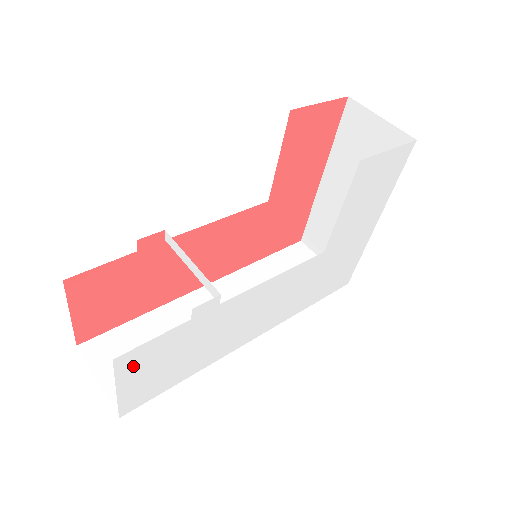
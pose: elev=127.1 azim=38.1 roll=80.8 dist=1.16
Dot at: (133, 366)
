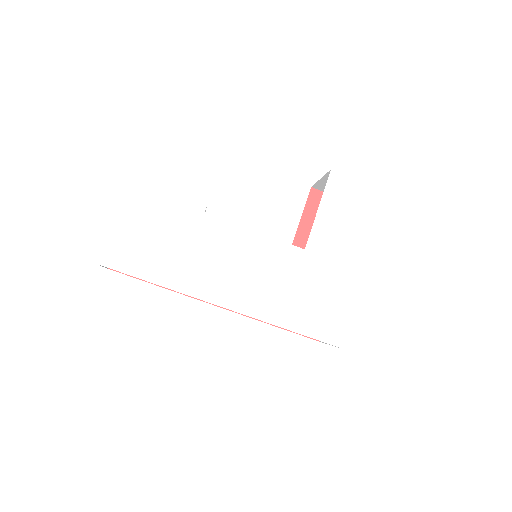
Dot at: (131, 208)
